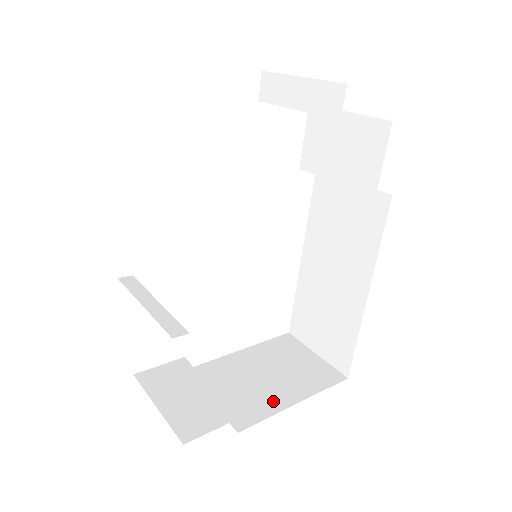
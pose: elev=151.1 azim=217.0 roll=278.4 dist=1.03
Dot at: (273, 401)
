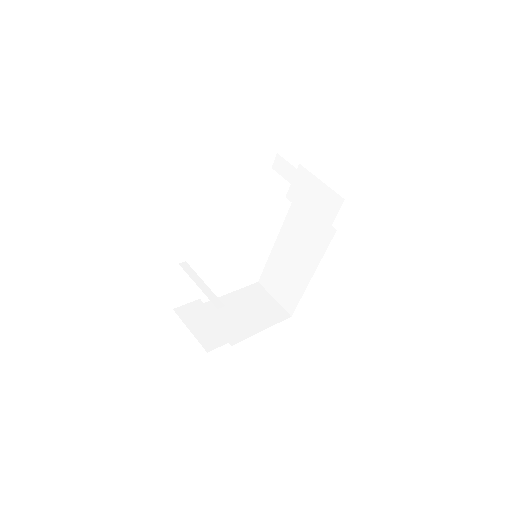
Dot at: (250, 329)
